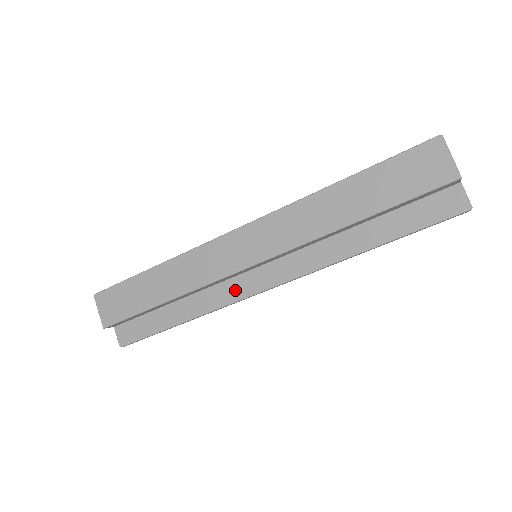
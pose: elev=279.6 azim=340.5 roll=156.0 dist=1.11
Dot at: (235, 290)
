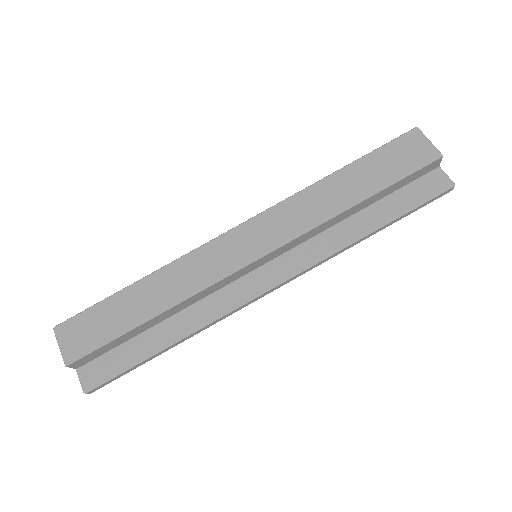
Dot at: (235, 295)
